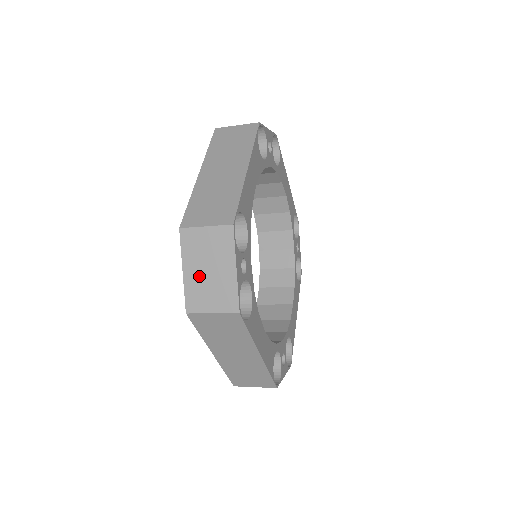
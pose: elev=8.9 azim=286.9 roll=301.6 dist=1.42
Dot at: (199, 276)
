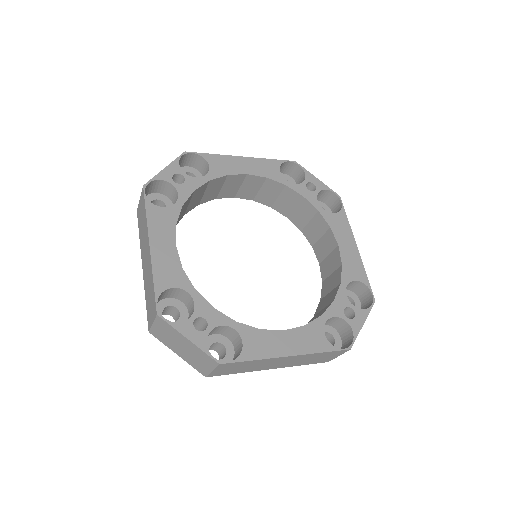
Dot at: (184, 353)
